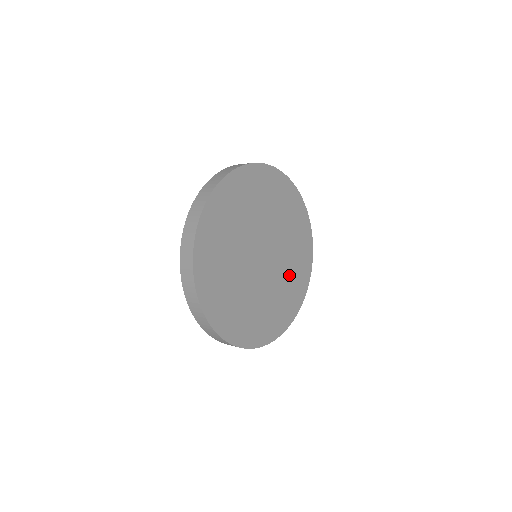
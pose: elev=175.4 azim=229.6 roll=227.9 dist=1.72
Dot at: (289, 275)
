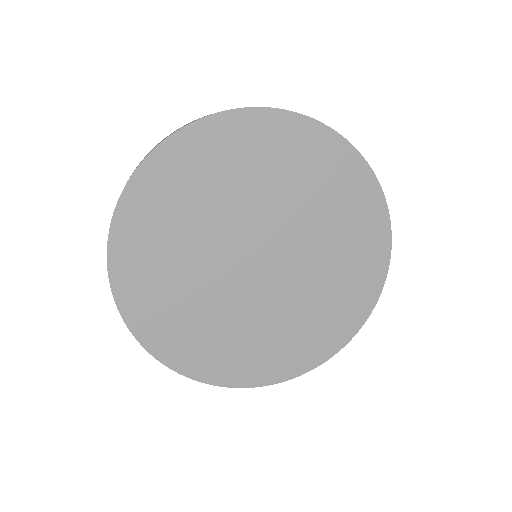
Dot at: (266, 332)
